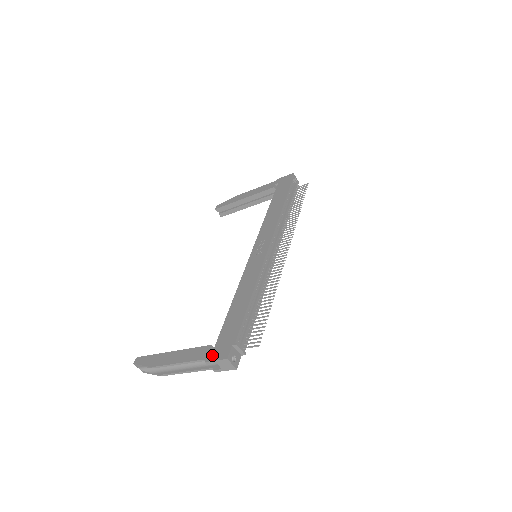
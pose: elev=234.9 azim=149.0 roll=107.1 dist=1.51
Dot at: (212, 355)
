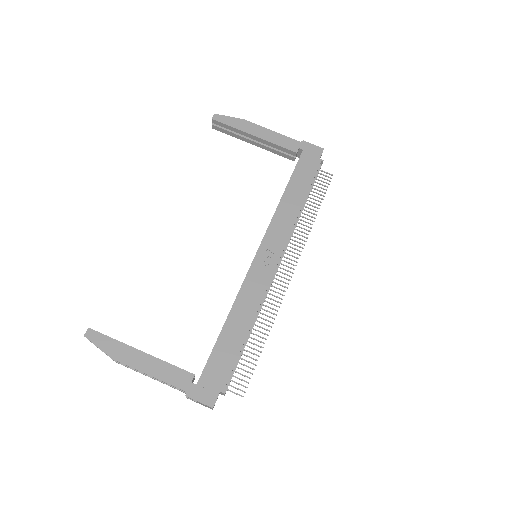
Dot at: (195, 392)
